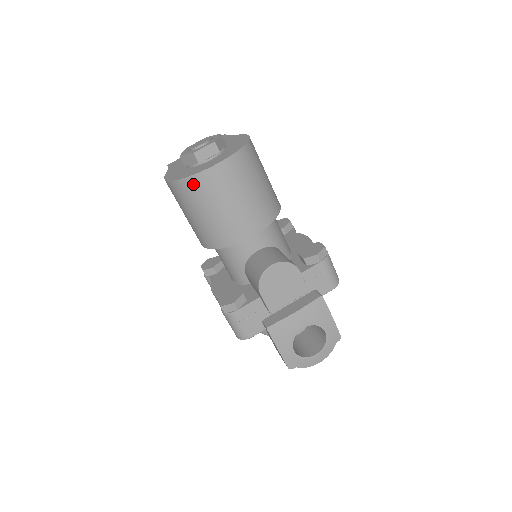
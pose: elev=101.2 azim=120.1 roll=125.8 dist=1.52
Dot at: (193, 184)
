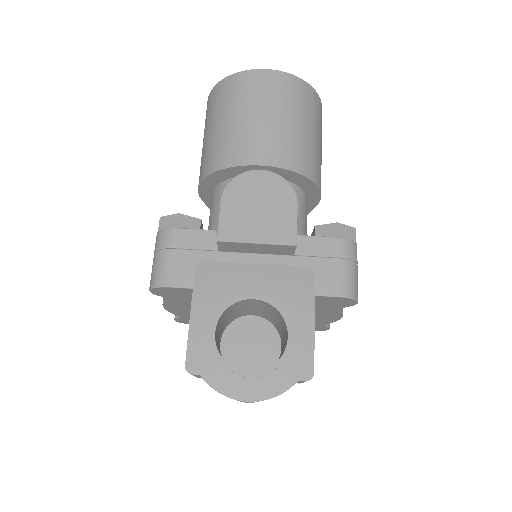
Dot at: (230, 84)
